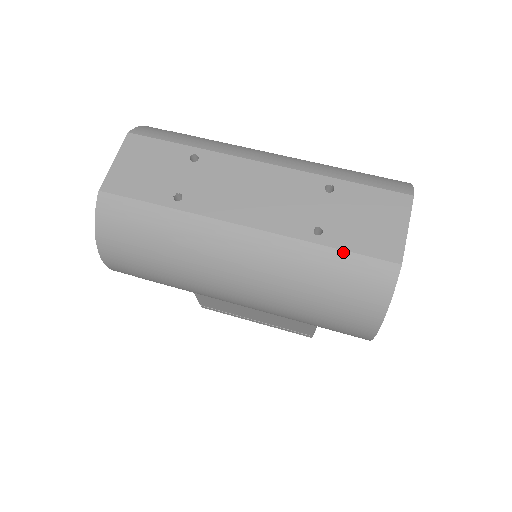
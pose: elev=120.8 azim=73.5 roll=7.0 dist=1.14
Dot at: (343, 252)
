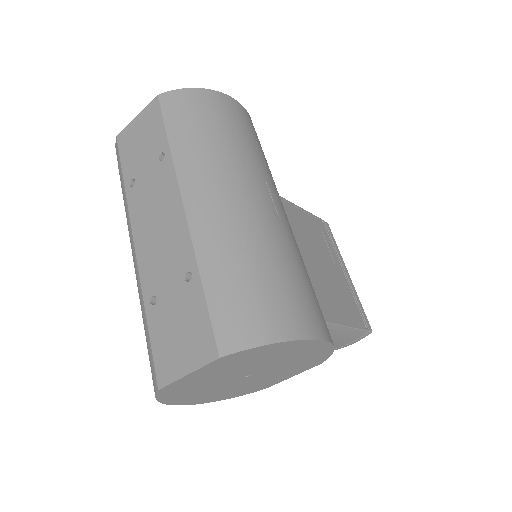
Dot at: (148, 334)
